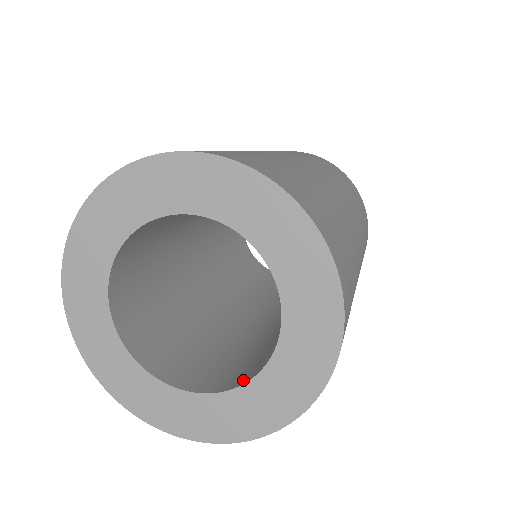
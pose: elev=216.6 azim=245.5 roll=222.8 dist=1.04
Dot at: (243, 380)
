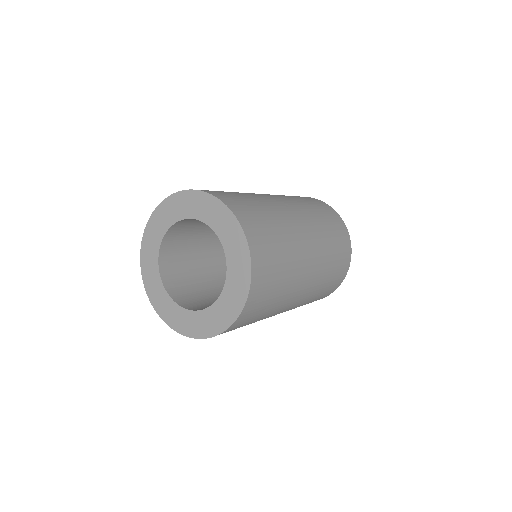
Dot at: occluded
